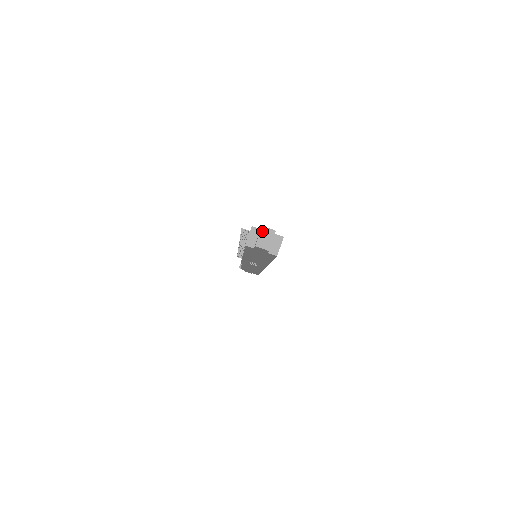
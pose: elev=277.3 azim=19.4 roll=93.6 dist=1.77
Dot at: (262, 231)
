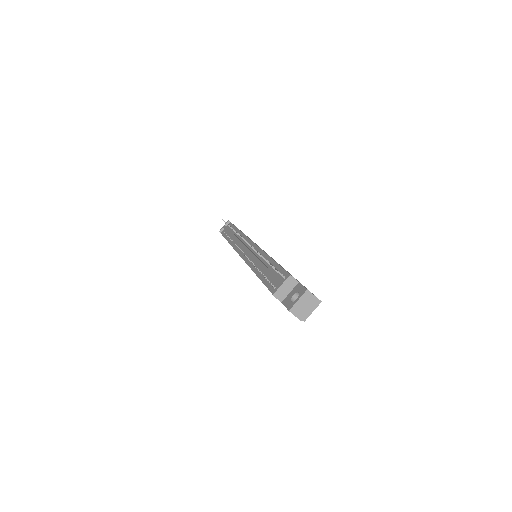
Dot at: (304, 296)
